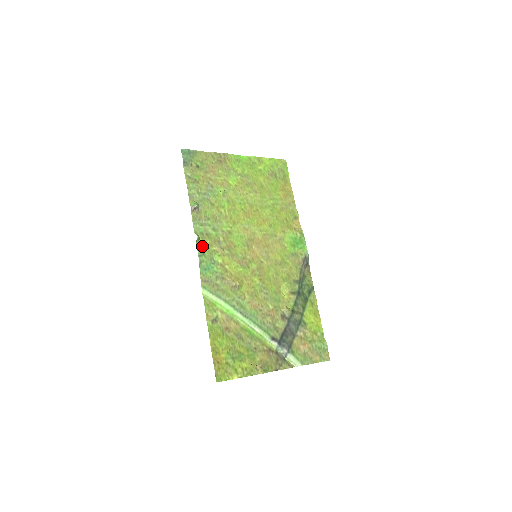
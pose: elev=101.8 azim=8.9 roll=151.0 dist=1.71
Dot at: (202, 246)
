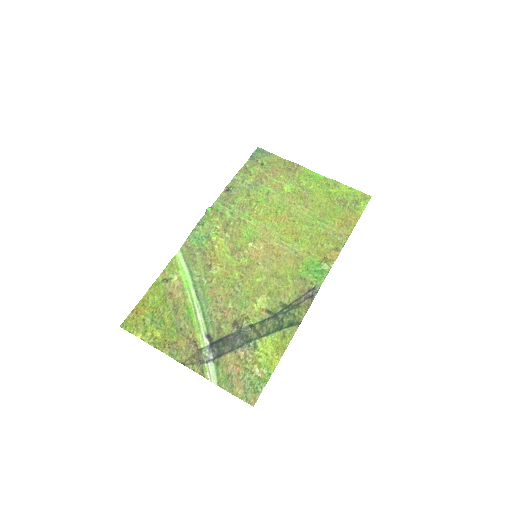
Dot at: (207, 219)
